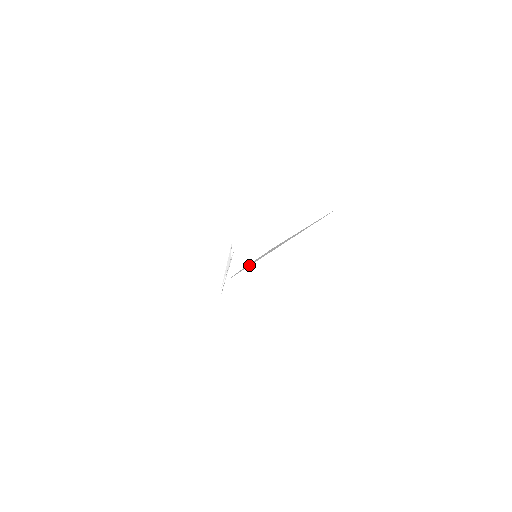
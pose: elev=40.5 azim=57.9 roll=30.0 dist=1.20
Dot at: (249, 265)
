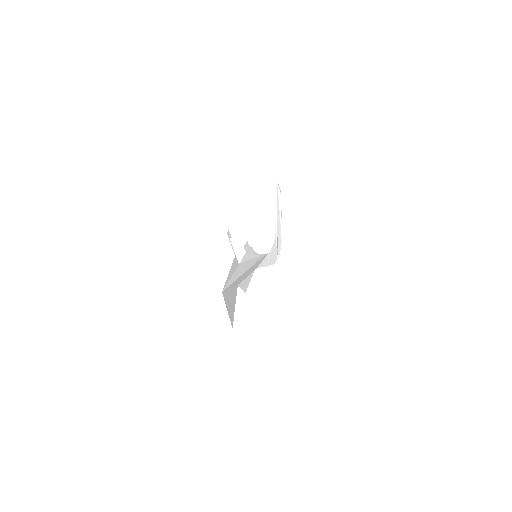
Dot at: (257, 263)
